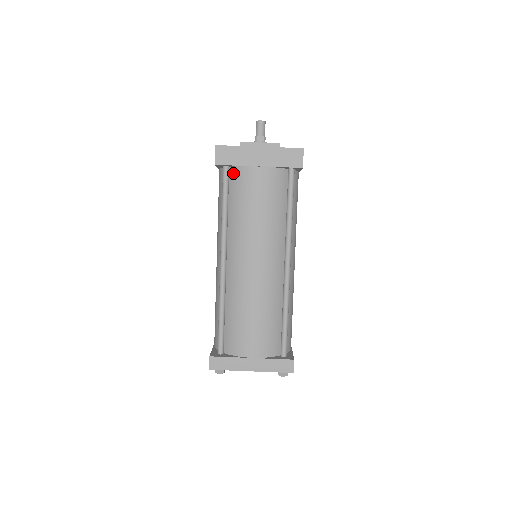
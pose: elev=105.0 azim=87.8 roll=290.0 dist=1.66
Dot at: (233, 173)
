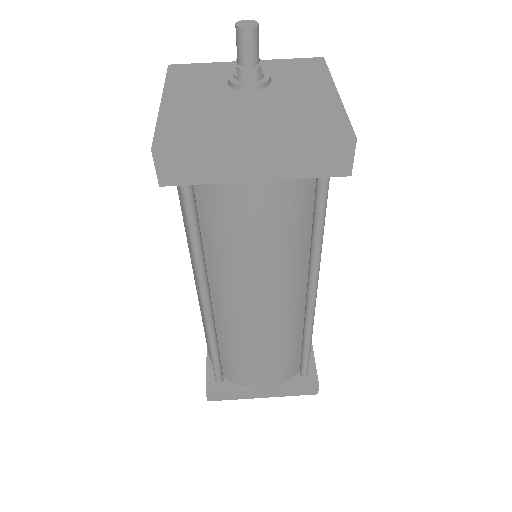
Dot at: (201, 184)
